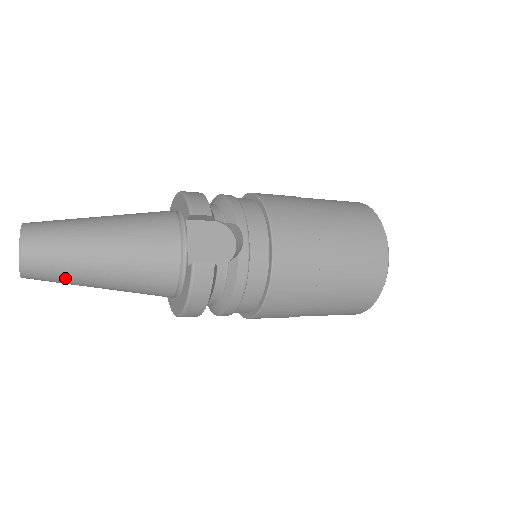
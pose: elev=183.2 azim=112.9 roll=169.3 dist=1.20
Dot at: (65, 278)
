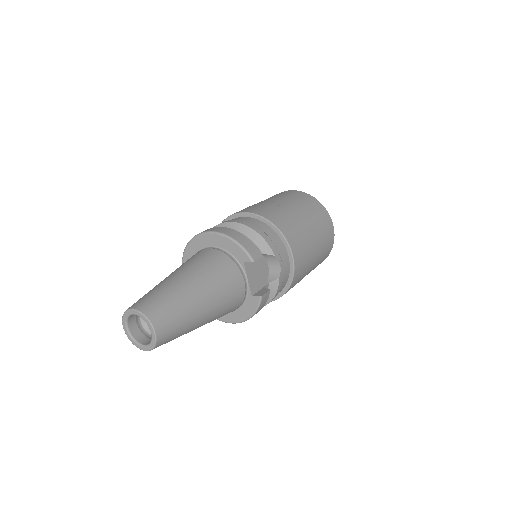
Dot at: occluded
